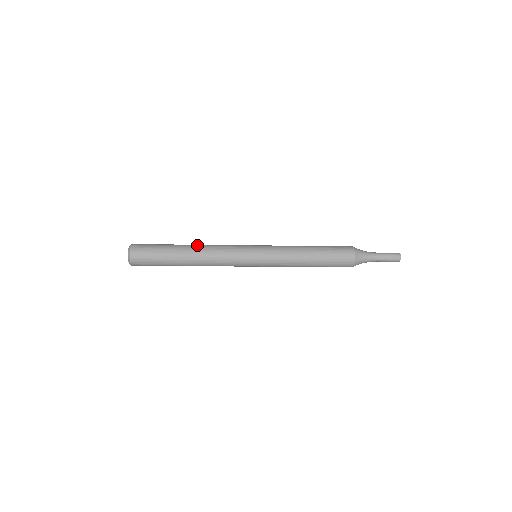
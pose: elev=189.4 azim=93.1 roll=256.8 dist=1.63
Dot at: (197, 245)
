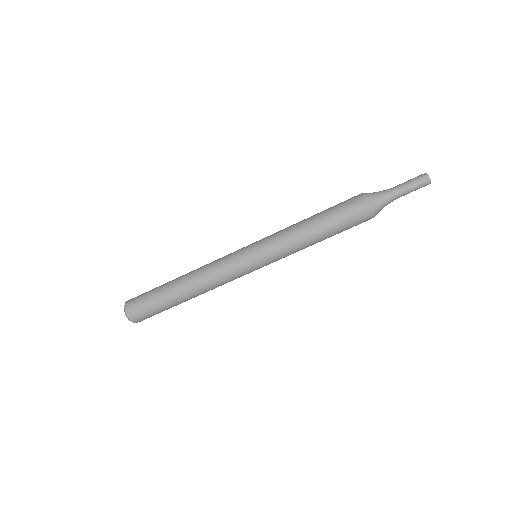
Dot at: occluded
